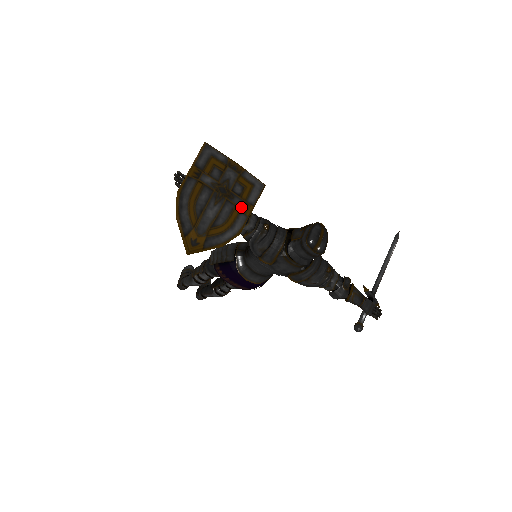
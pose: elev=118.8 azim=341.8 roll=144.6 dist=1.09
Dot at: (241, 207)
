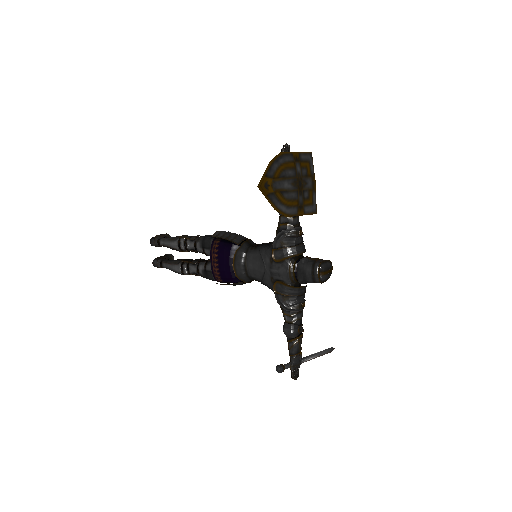
Dot at: (299, 205)
